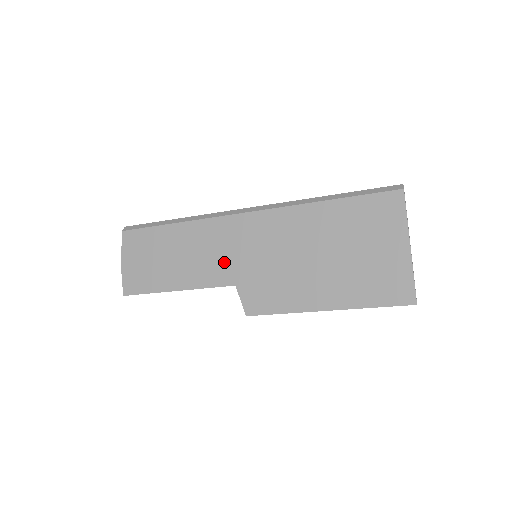
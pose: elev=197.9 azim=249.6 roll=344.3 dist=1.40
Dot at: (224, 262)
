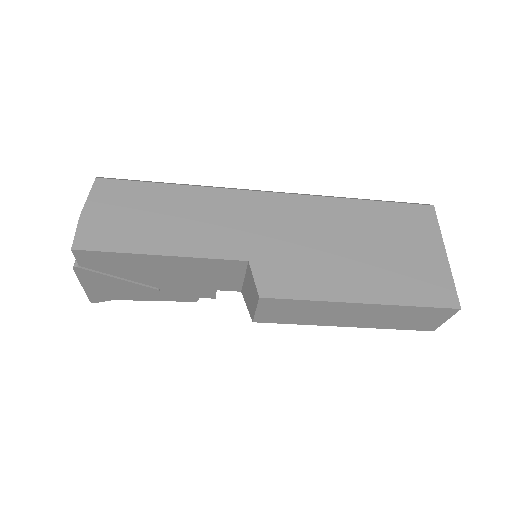
Dot at: (237, 234)
